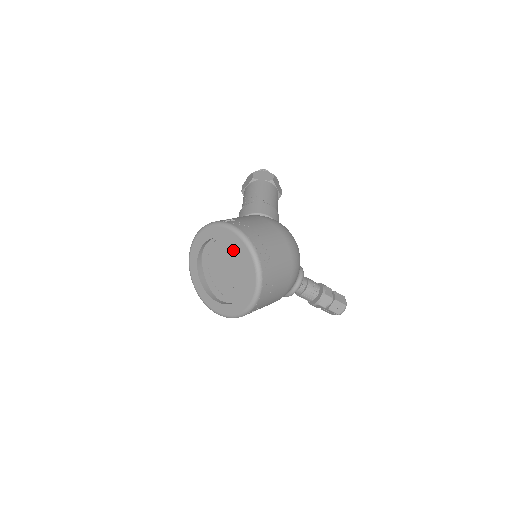
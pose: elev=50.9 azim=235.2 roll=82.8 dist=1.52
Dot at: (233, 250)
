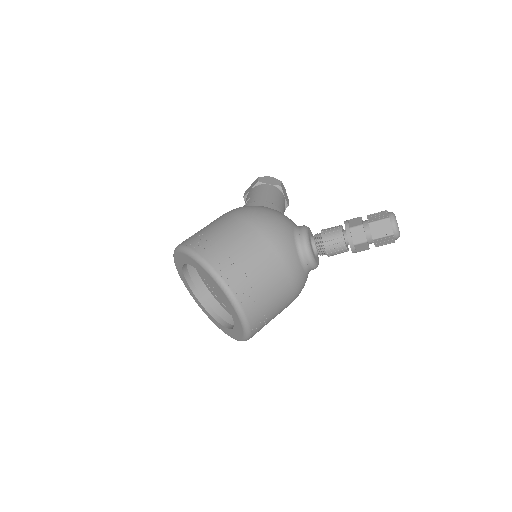
Dot at: occluded
